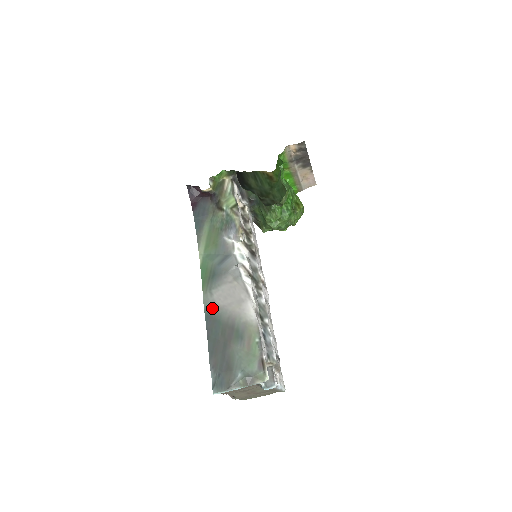
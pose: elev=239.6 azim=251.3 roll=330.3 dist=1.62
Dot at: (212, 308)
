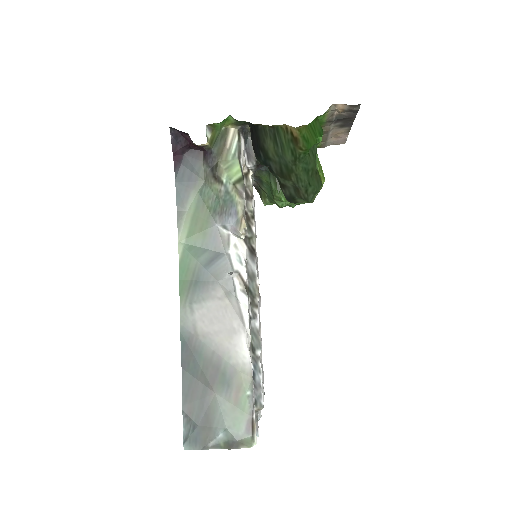
Dot at: (192, 333)
